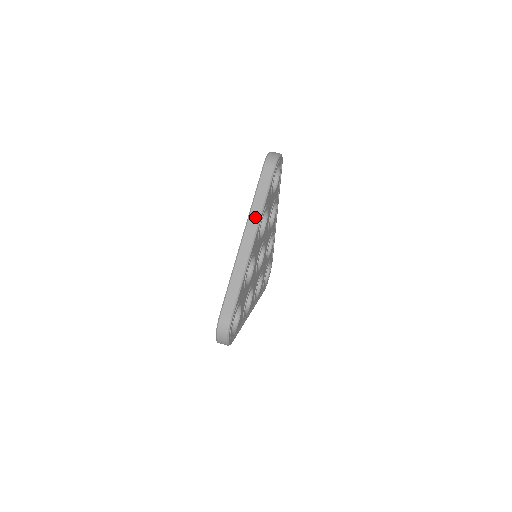
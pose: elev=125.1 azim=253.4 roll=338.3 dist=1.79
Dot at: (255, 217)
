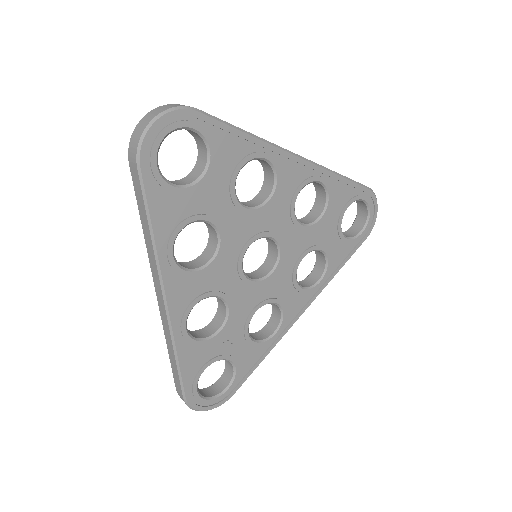
Dot at: occluded
